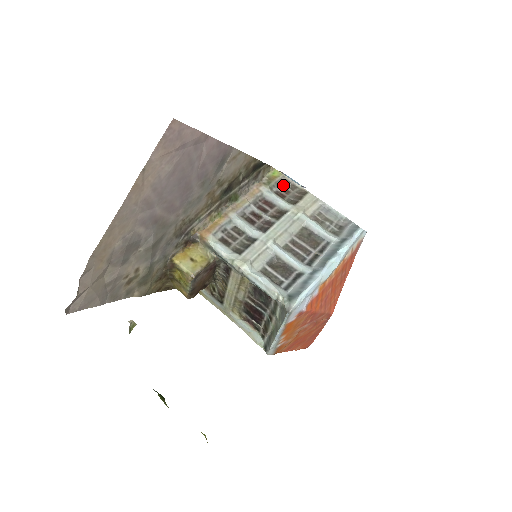
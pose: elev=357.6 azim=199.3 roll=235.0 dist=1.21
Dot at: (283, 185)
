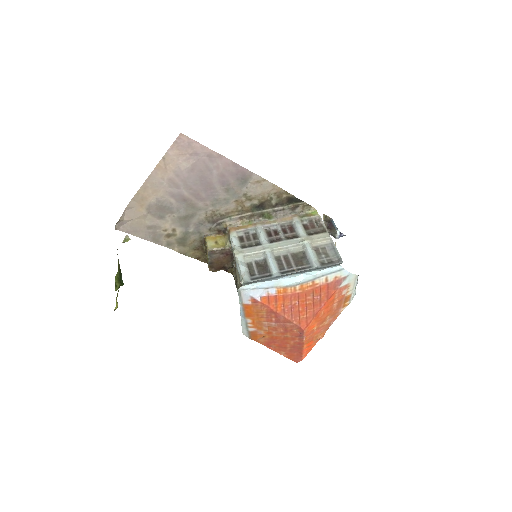
Dot at: (314, 222)
